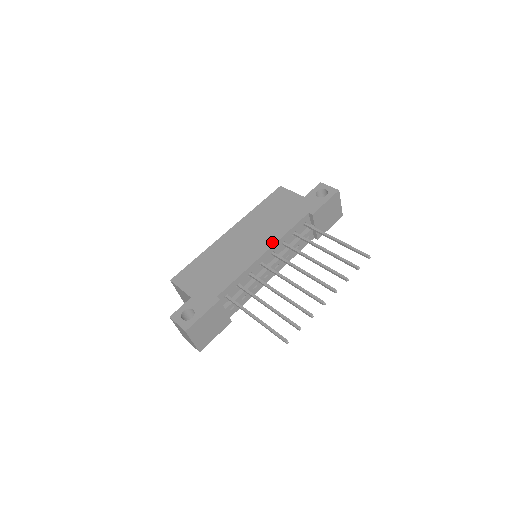
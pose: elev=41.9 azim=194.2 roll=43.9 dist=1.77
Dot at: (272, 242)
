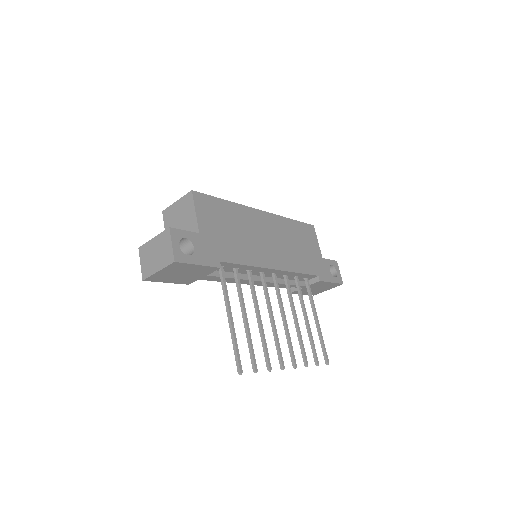
Dot at: (285, 267)
